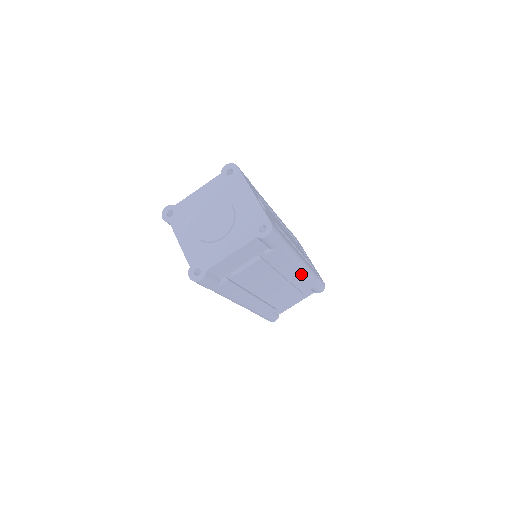
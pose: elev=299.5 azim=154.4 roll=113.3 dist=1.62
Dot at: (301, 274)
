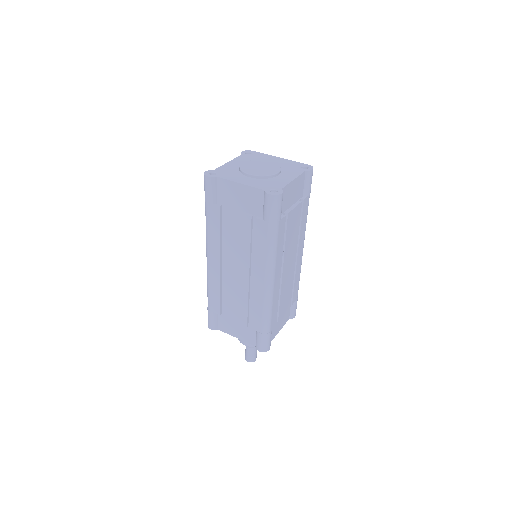
Dot at: (300, 262)
